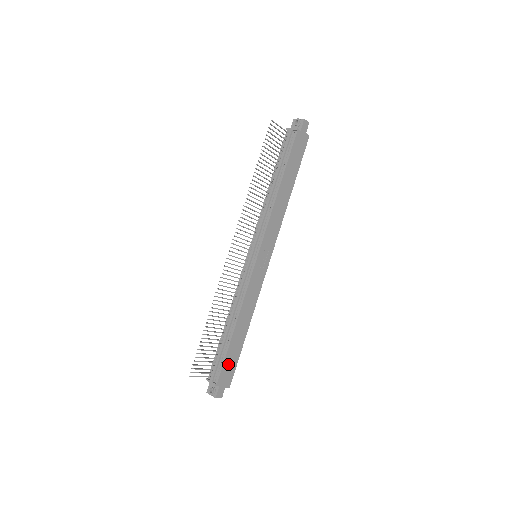
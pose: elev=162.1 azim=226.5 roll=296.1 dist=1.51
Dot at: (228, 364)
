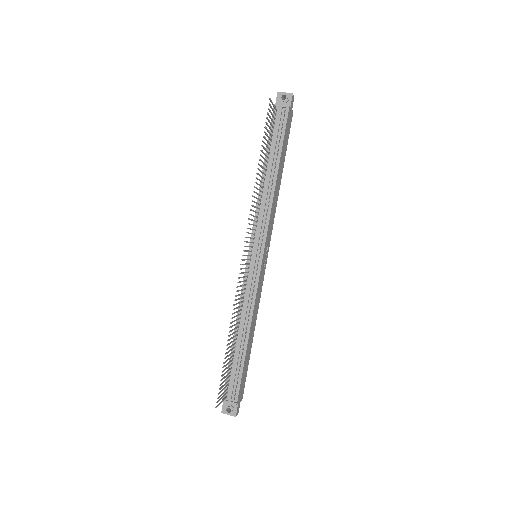
Dot at: (243, 378)
